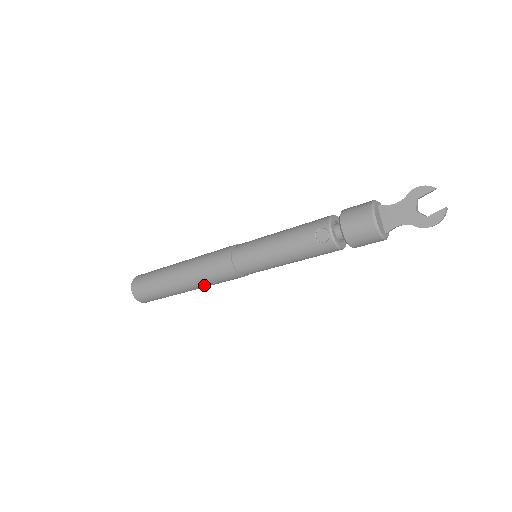
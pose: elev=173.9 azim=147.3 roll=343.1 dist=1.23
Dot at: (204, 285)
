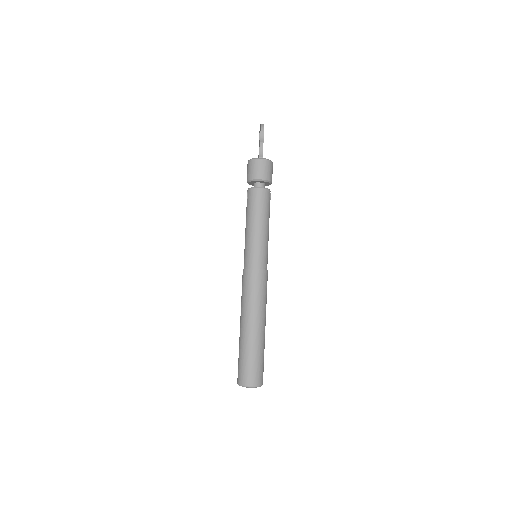
Dot at: (248, 307)
